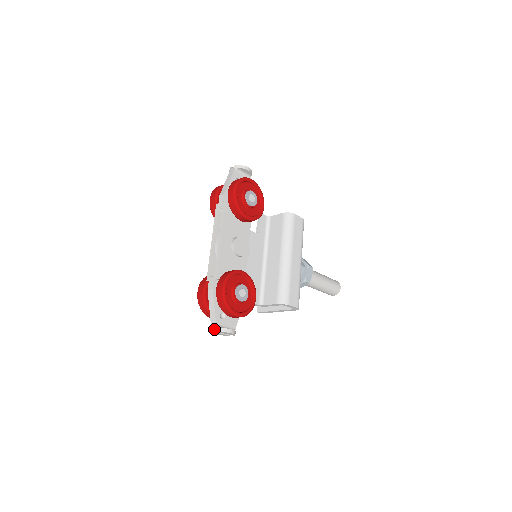
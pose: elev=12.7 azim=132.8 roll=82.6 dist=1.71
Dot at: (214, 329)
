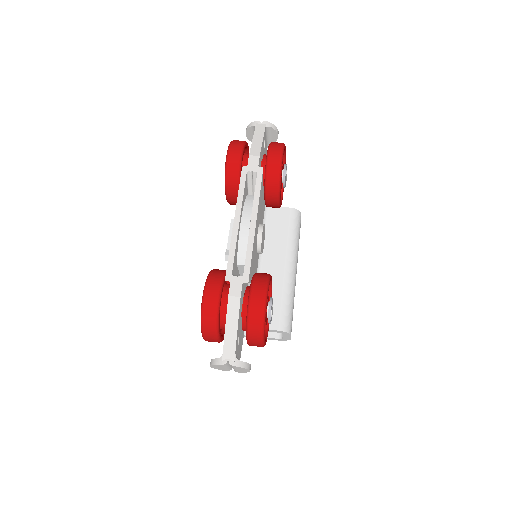
Dot at: (230, 361)
